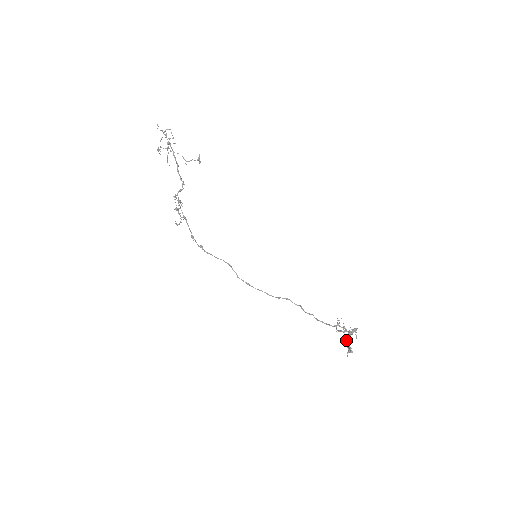
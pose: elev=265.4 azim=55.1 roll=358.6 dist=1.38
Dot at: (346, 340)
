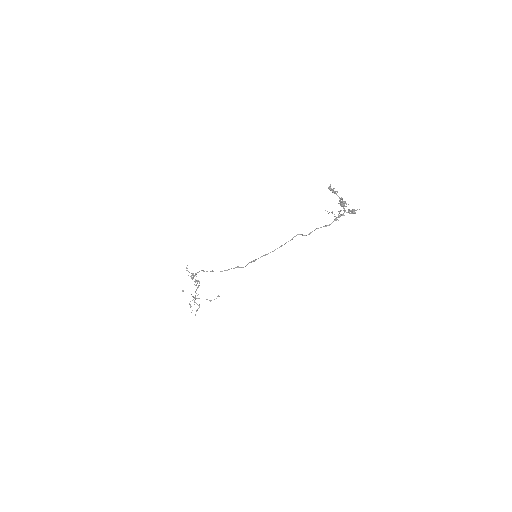
Dot at: occluded
